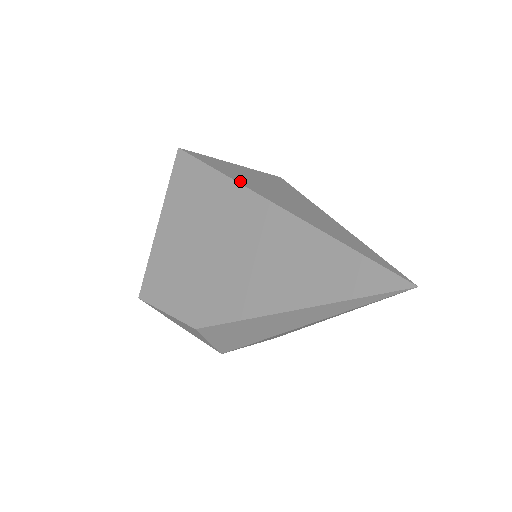
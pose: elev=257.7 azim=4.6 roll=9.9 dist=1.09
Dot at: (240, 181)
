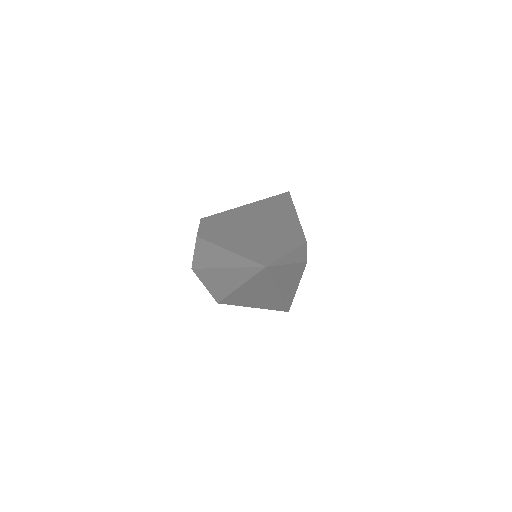
Dot at: (285, 212)
